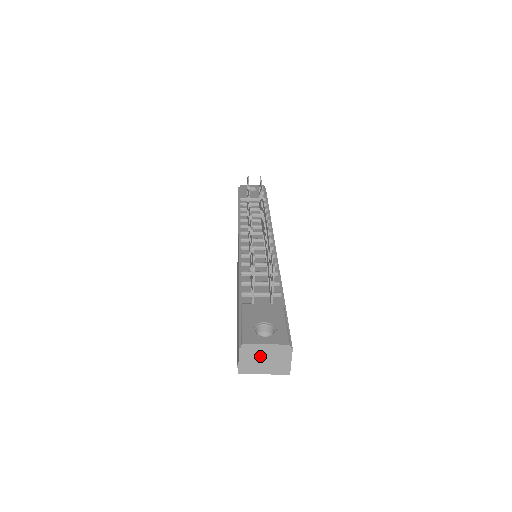
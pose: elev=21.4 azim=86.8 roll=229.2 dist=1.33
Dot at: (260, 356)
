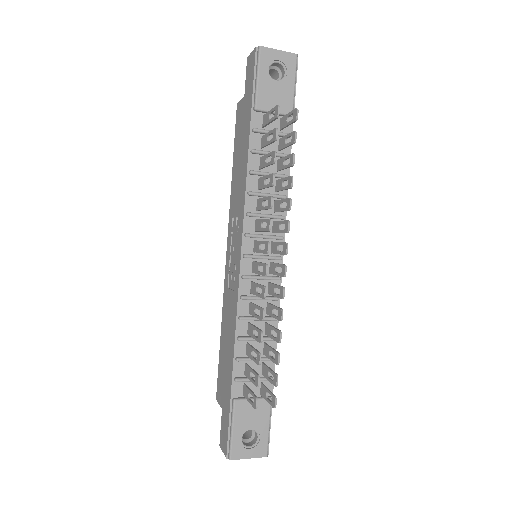
Dot at: occluded
